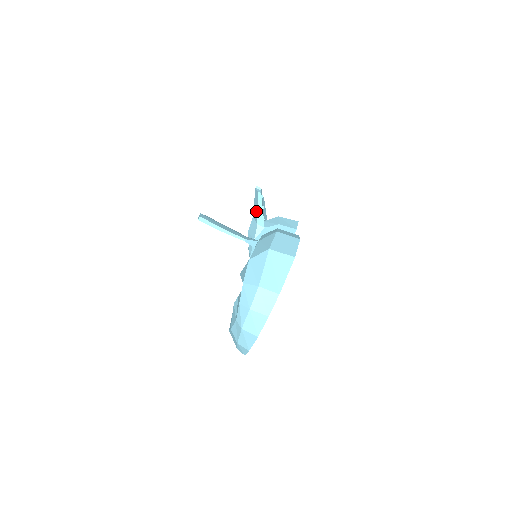
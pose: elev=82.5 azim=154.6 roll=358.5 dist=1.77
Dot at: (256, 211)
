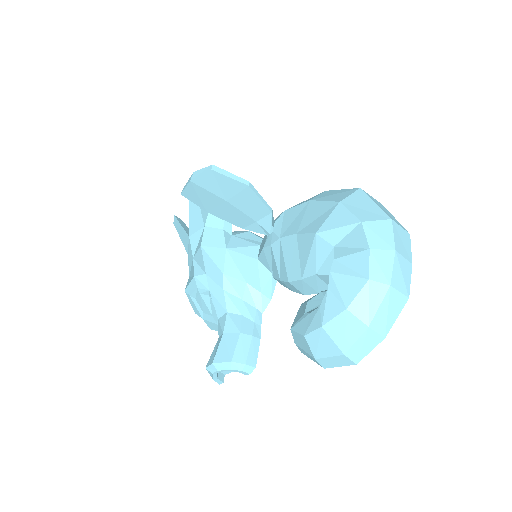
Dot at: occluded
